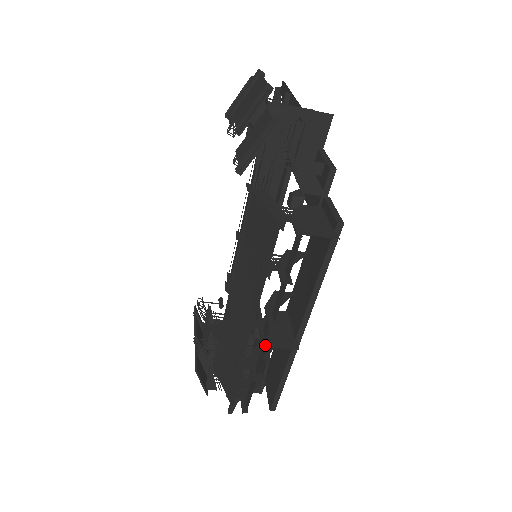
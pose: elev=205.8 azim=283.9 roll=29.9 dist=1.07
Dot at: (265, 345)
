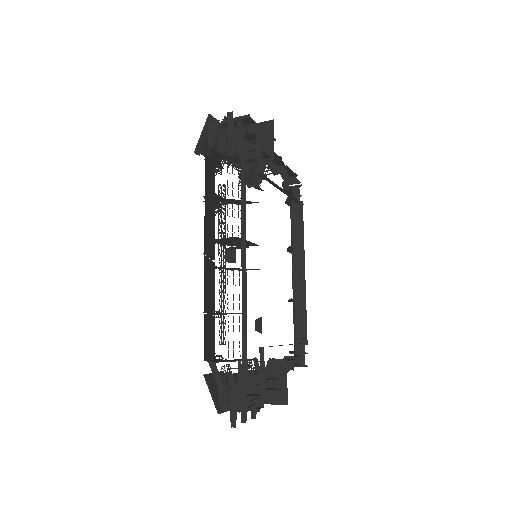
Dot at: occluded
